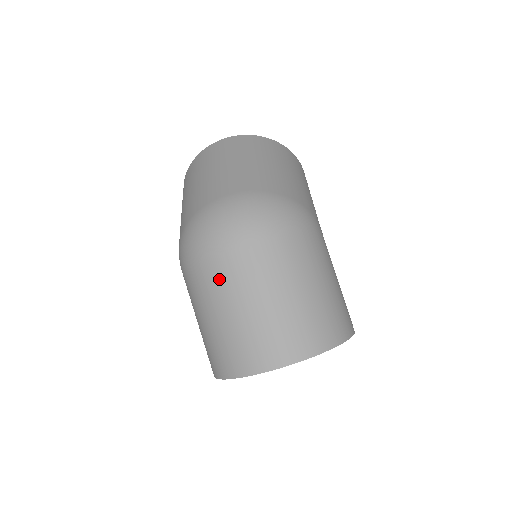
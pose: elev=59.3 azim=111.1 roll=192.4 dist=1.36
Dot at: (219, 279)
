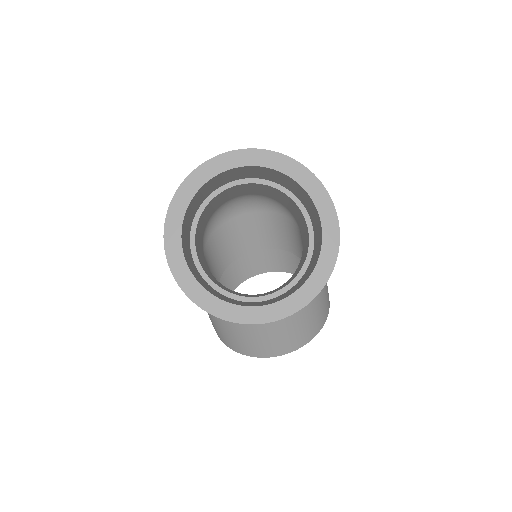
Dot at: occluded
